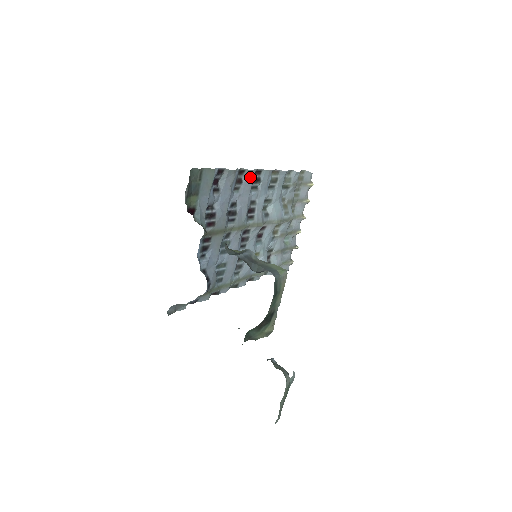
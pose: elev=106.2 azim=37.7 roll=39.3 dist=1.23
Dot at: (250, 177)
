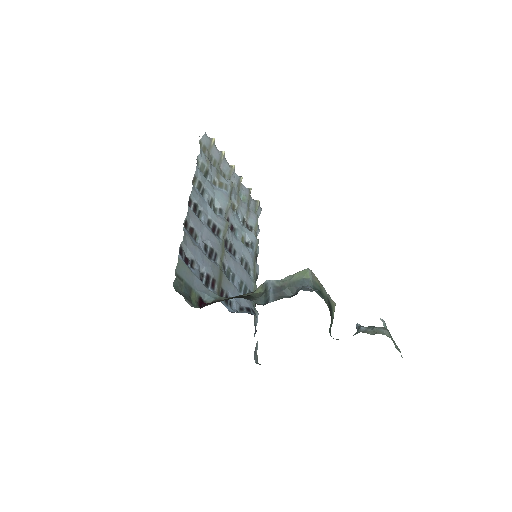
Dot at: (192, 216)
